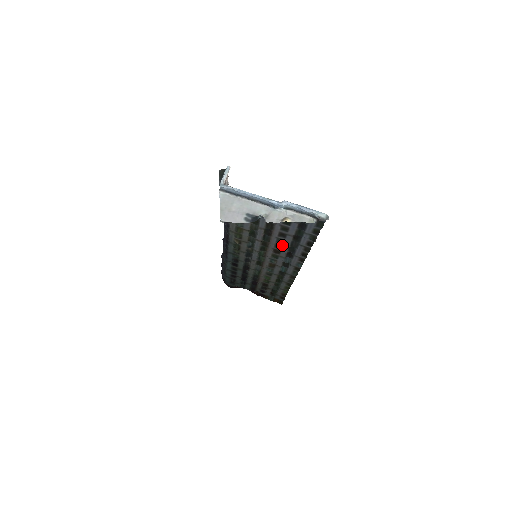
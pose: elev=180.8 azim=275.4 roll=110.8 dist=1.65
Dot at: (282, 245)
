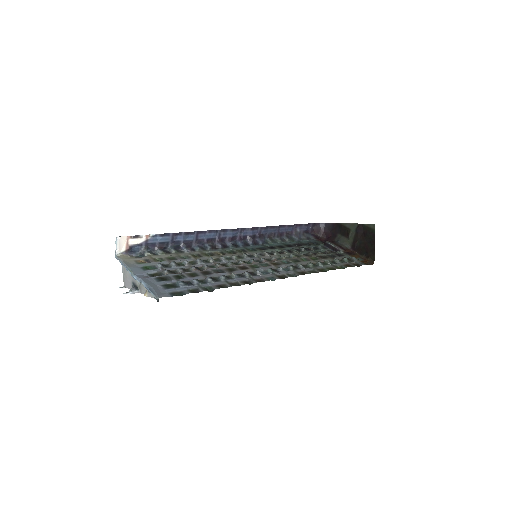
Dot at: (228, 271)
